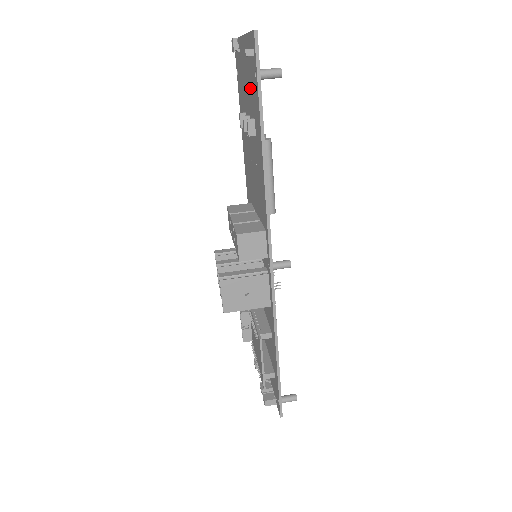
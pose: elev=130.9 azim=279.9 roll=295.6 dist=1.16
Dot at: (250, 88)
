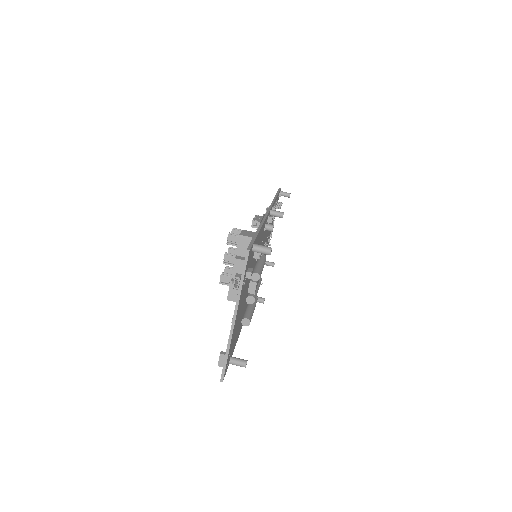
Dot at: occluded
